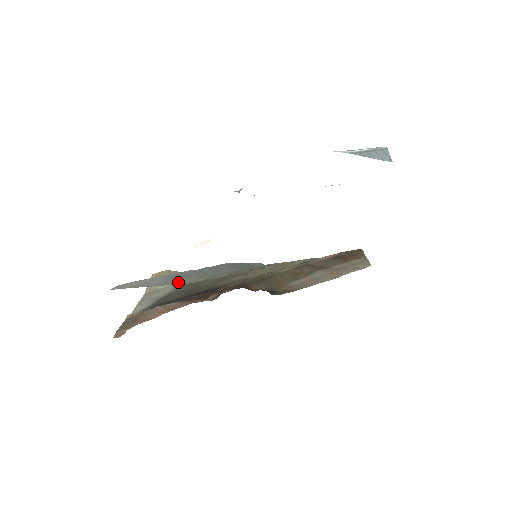
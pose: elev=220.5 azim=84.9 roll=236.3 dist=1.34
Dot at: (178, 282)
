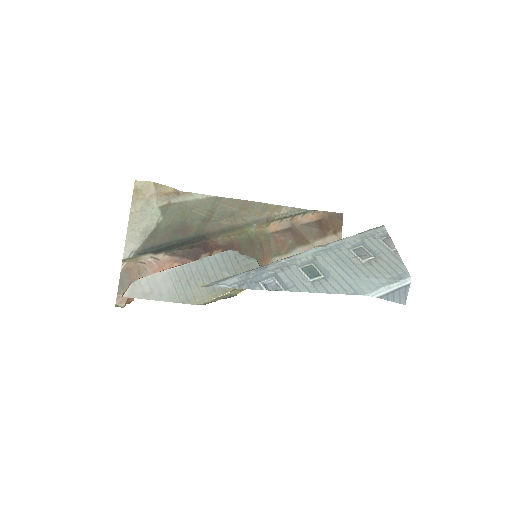
Dot at: (188, 298)
